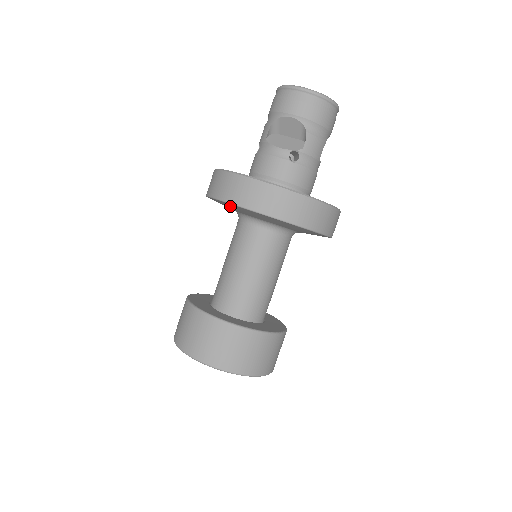
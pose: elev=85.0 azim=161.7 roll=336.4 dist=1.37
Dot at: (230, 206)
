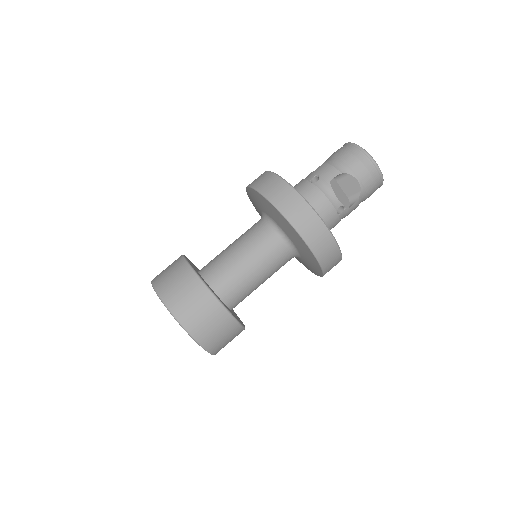
Dot at: (284, 222)
